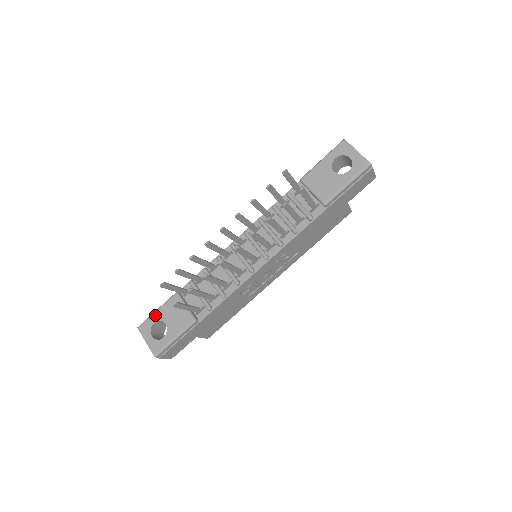
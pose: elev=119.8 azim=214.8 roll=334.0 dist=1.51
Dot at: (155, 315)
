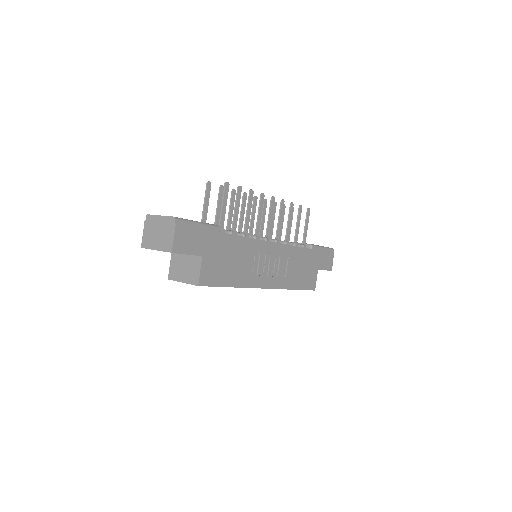
Dot at: occluded
